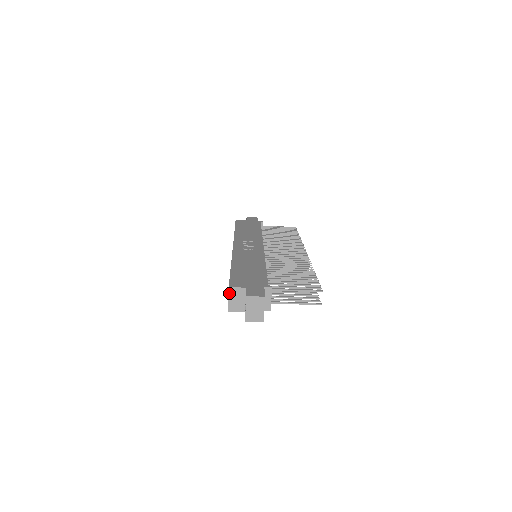
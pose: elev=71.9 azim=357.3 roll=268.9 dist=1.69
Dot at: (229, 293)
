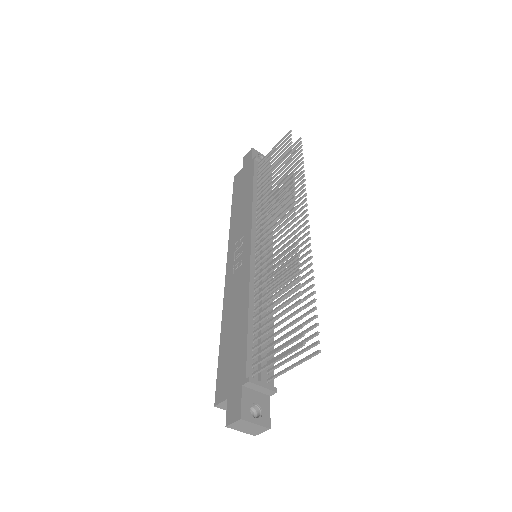
Dot at: (221, 408)
